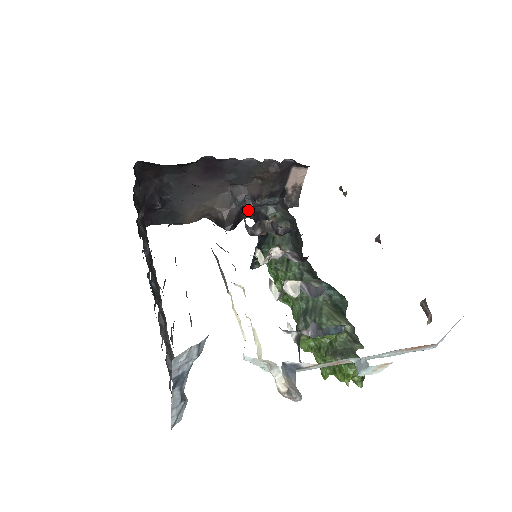
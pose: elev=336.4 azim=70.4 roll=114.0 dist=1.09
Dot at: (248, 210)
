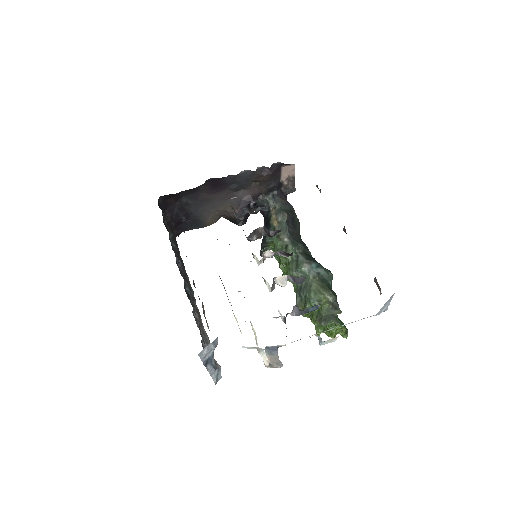
Dot at: (253, 206)
